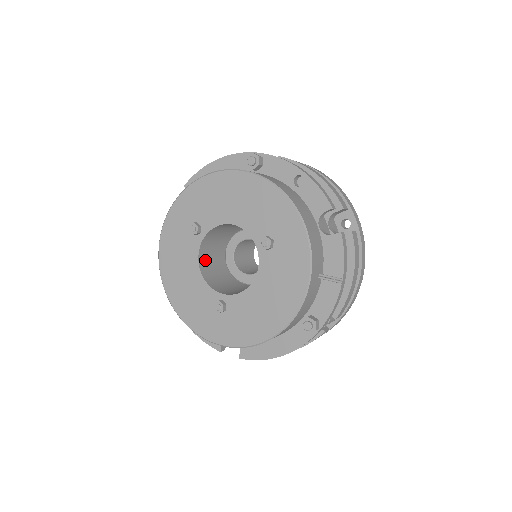
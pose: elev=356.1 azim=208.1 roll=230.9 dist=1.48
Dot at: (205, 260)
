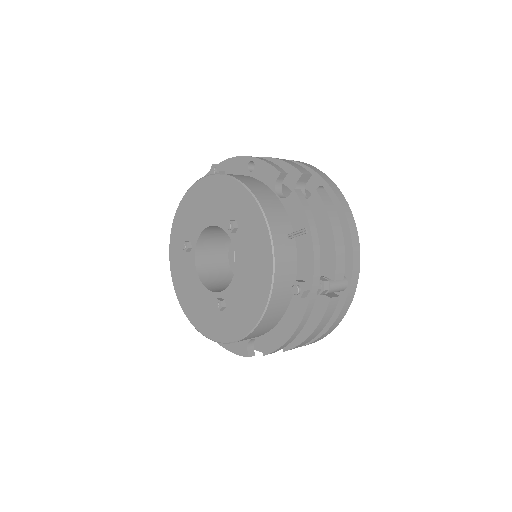
Dot at: (206, 272)
